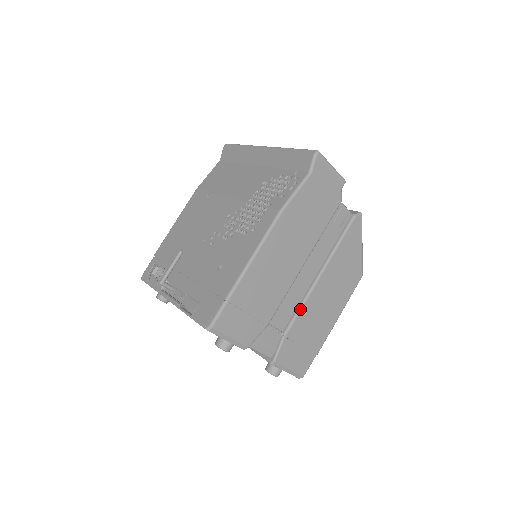
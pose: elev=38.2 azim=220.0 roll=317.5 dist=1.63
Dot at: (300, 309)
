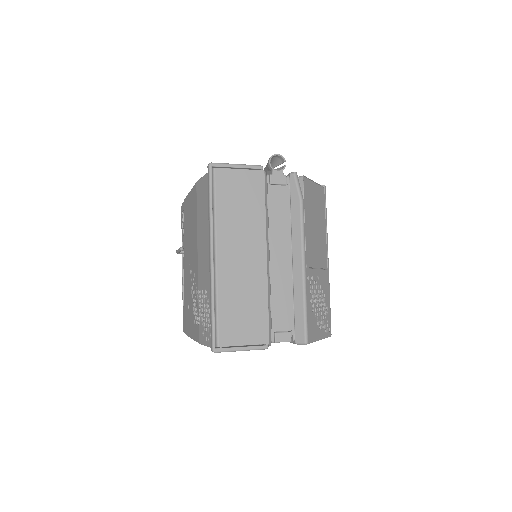
Dot at: occluded
